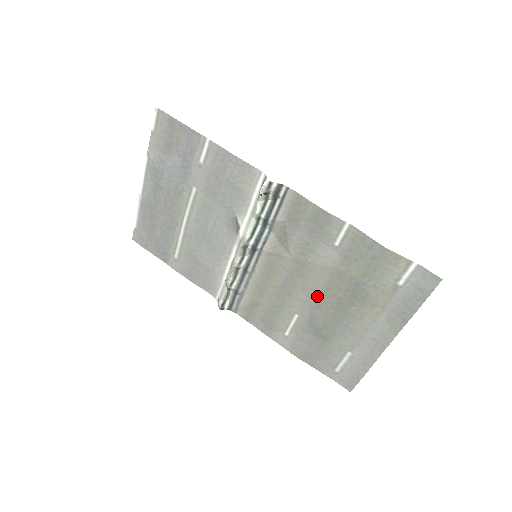
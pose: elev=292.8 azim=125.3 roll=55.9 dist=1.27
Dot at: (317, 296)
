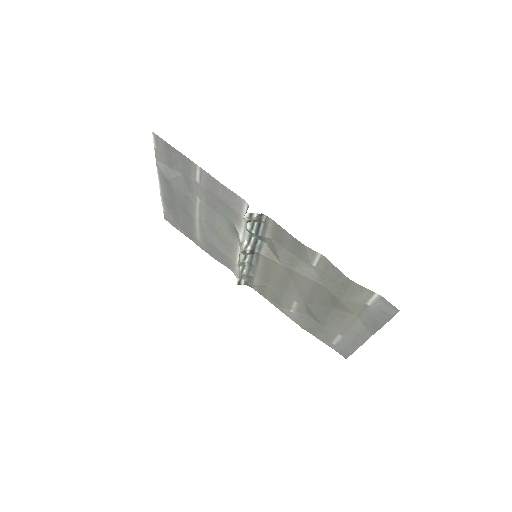
Dot at: (307, 295)
